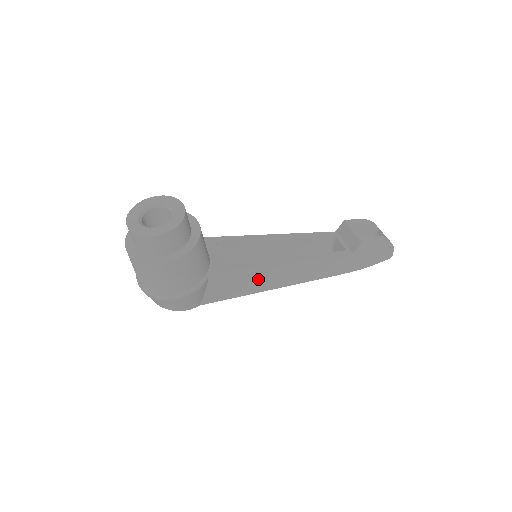
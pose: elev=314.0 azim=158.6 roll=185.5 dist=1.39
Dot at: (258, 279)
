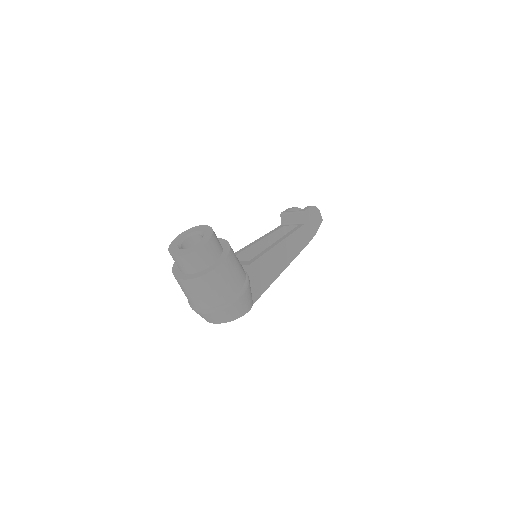
Dot at: (271, 265)
